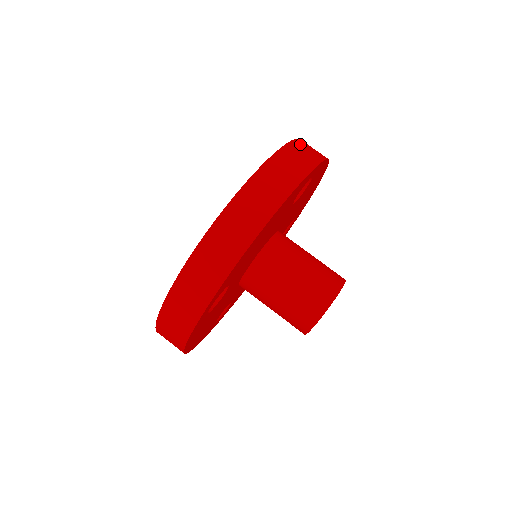
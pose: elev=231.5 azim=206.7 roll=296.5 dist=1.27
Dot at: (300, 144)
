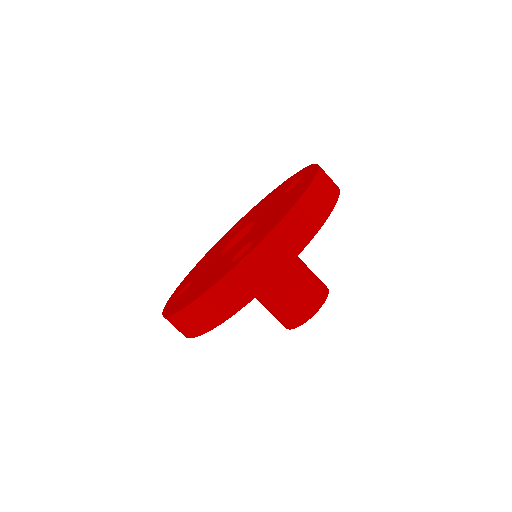
Dot at: occluded
